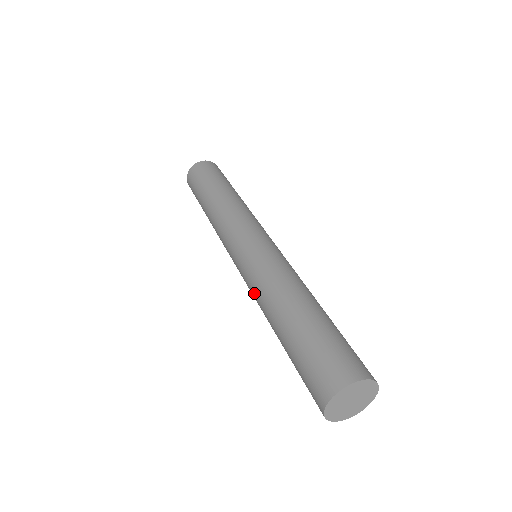
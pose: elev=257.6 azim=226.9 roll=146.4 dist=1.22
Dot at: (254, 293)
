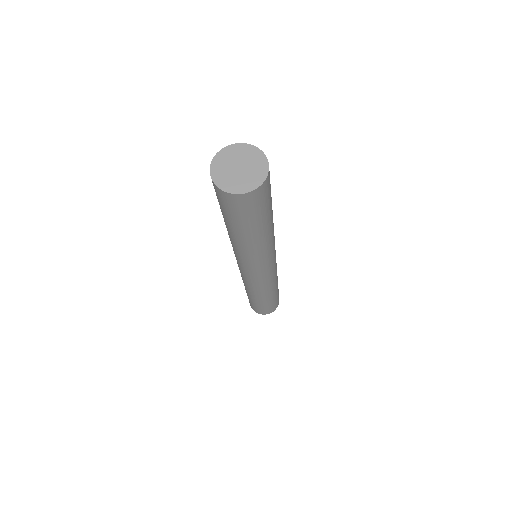
Dot at: (241, 256)
